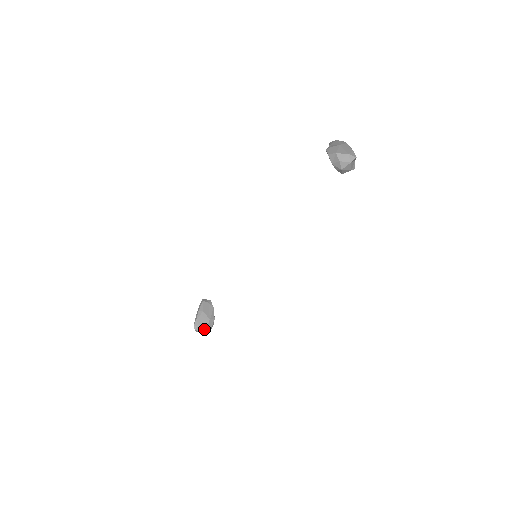
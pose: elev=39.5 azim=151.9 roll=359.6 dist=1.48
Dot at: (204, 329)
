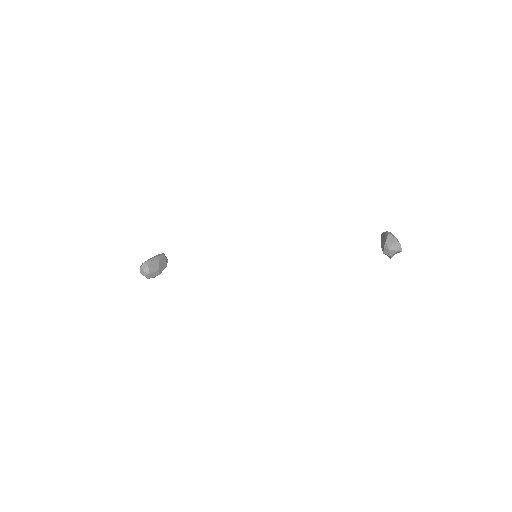
Dot at: (148, 272)
